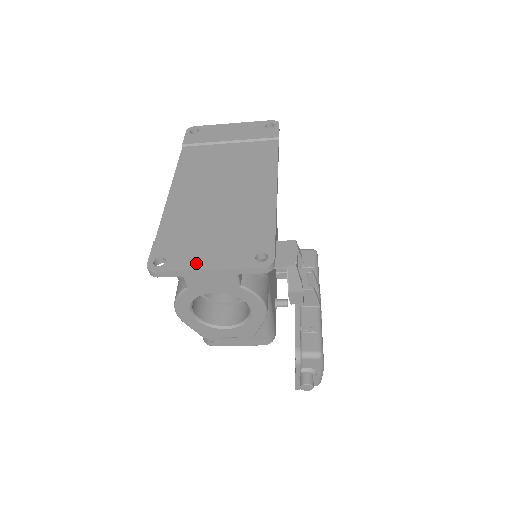
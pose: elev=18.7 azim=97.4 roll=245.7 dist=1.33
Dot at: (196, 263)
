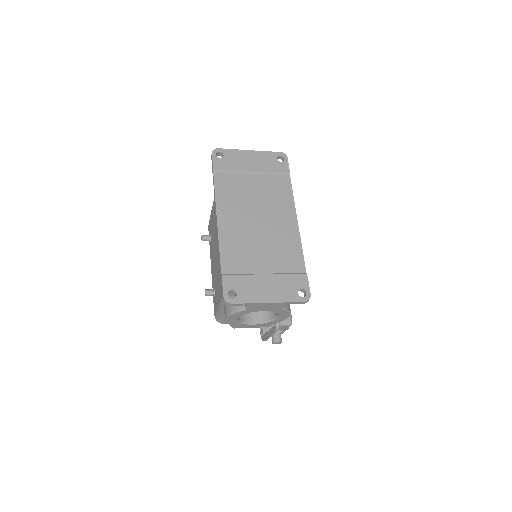
Dot at: (259, 297)
